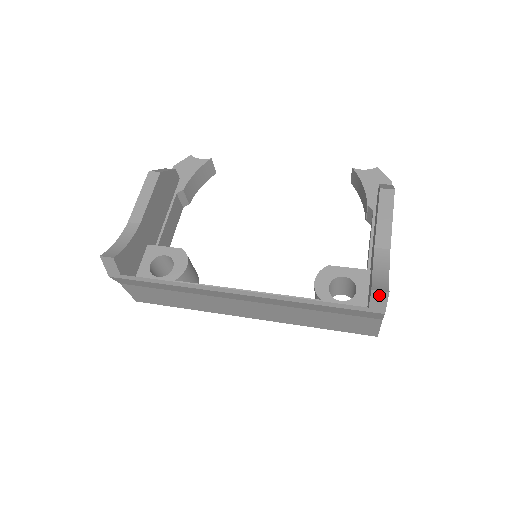
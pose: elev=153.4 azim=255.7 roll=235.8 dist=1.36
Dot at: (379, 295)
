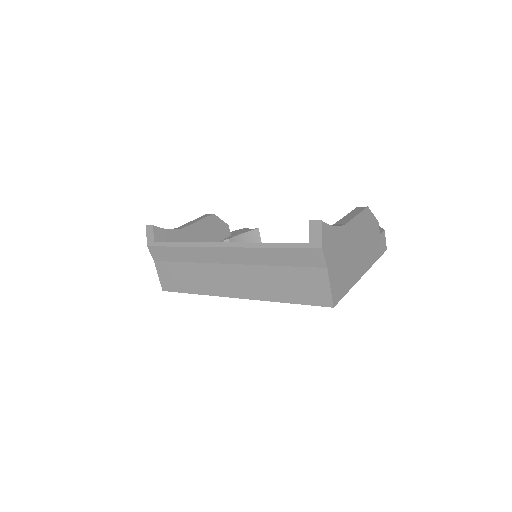
Dot at: (315, 226)
